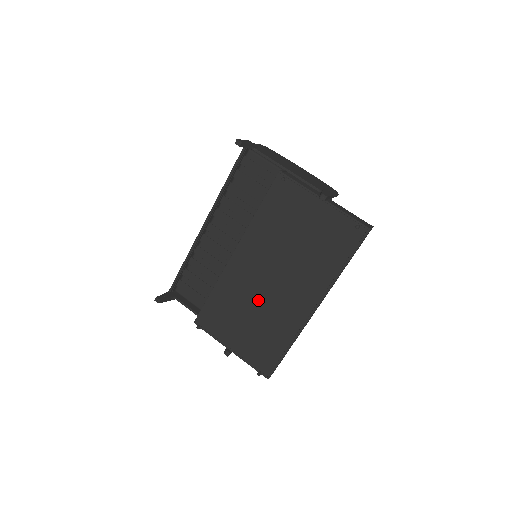
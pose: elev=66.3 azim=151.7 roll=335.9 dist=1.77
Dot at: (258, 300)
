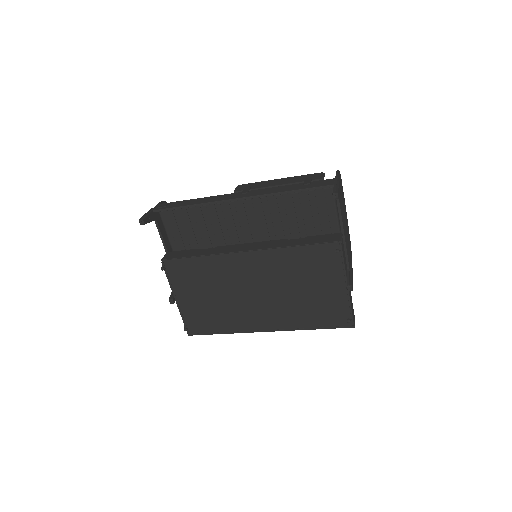
Dot at: (232, 293)
